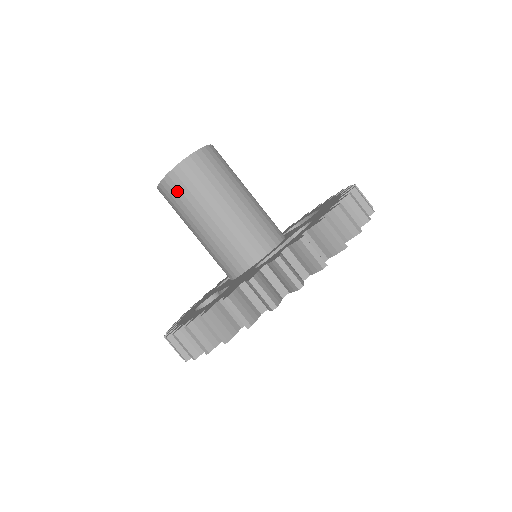
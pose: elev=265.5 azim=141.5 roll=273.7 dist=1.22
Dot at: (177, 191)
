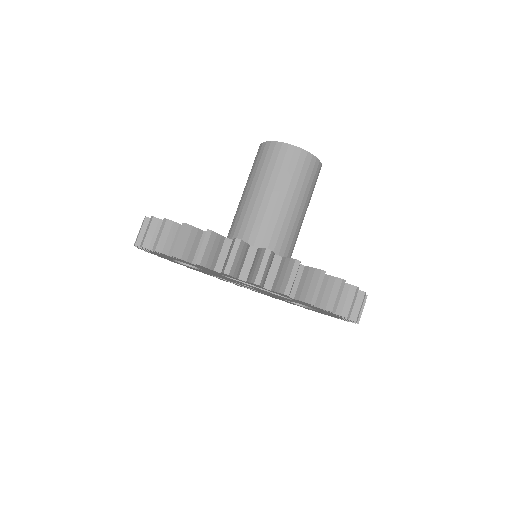
Dot at: (263, 157)
